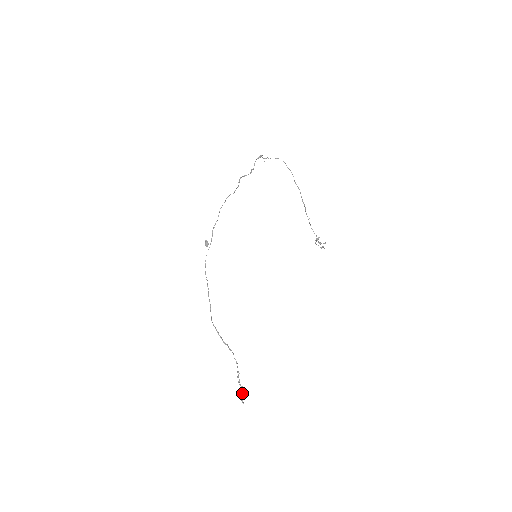
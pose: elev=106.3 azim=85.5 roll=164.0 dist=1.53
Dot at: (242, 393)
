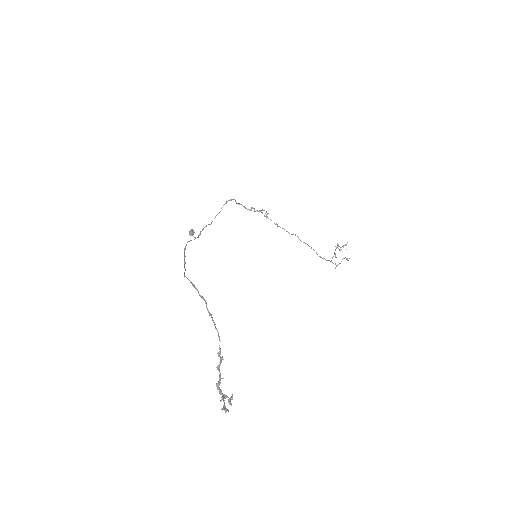
Dot at: (224, 396)
